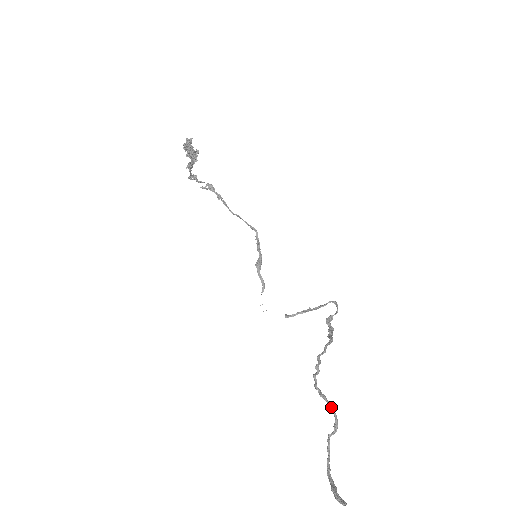
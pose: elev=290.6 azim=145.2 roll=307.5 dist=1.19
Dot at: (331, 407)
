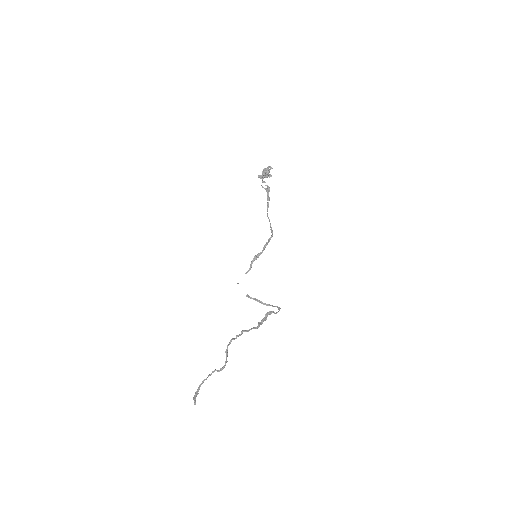
Dot at: (226, 361)
